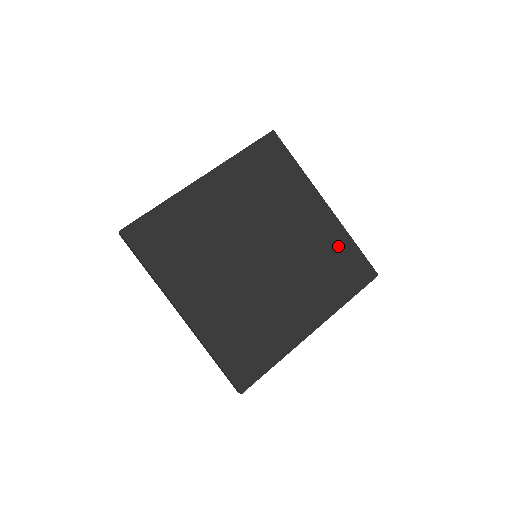
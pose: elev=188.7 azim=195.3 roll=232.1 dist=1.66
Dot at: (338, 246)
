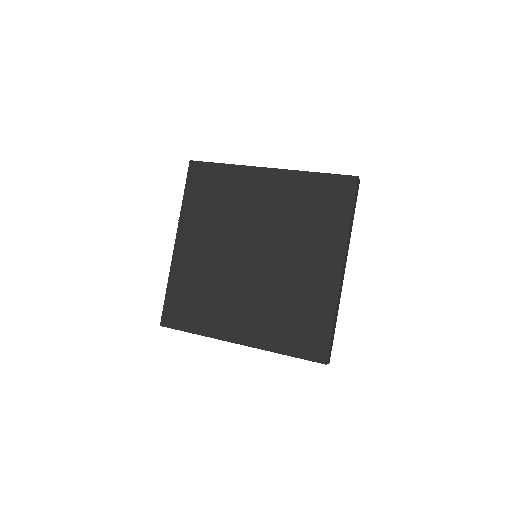
Dot at: (317, 309)
